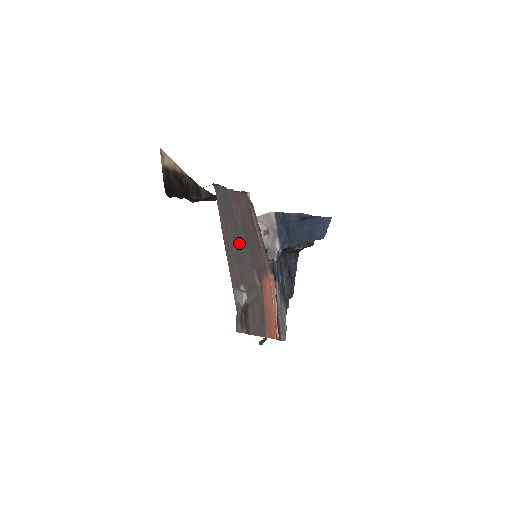
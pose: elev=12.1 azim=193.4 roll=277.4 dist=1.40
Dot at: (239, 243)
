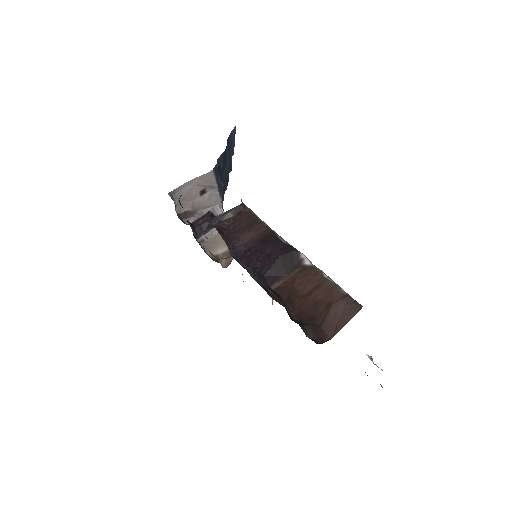
Dot at: occluded
